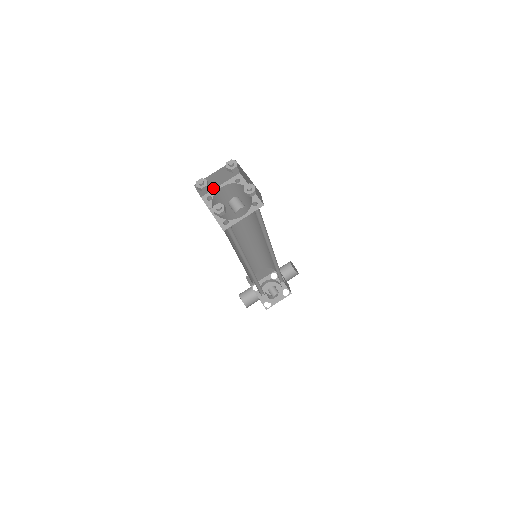
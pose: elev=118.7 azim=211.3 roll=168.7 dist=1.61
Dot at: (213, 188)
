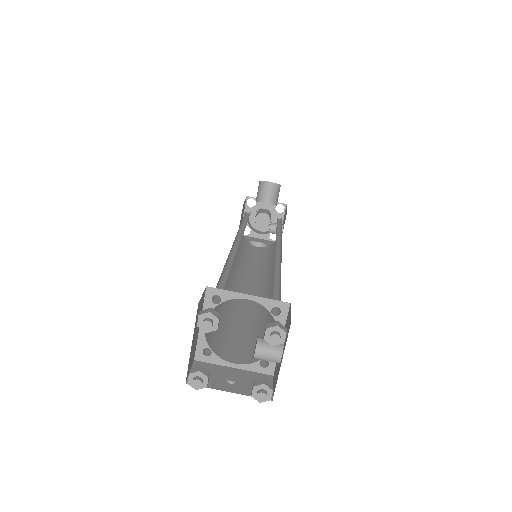
Dot at: (196, 338)
